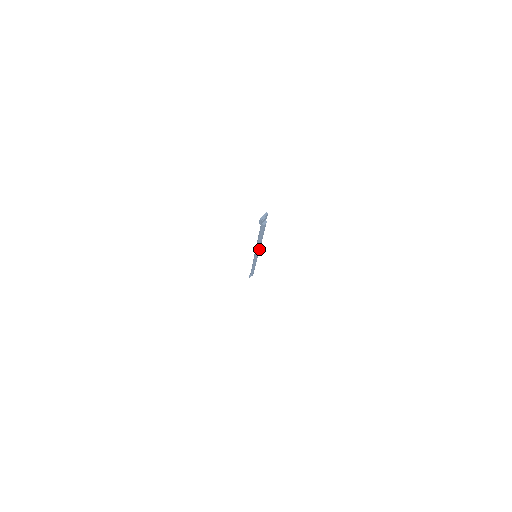
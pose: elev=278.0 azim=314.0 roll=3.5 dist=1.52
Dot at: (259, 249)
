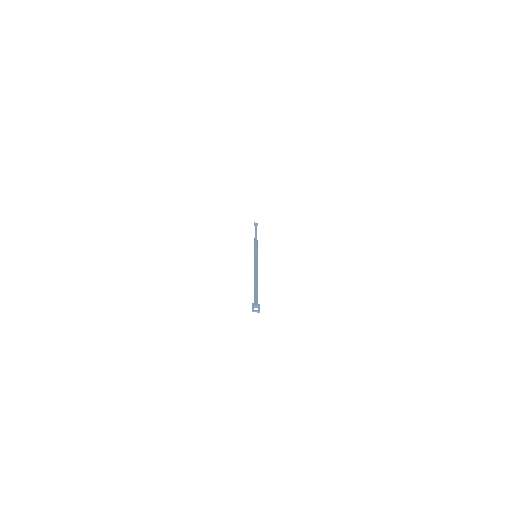
Dot at: occluded
